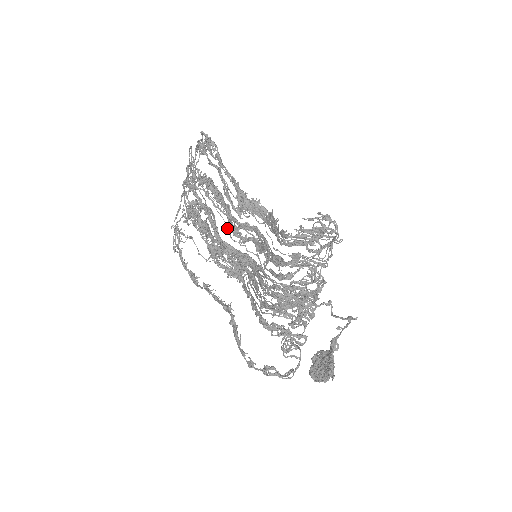
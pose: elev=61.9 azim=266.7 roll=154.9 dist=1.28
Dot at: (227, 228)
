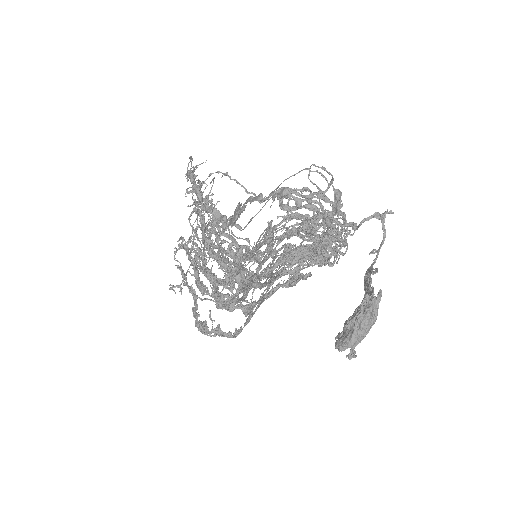
Dot at: occluded
